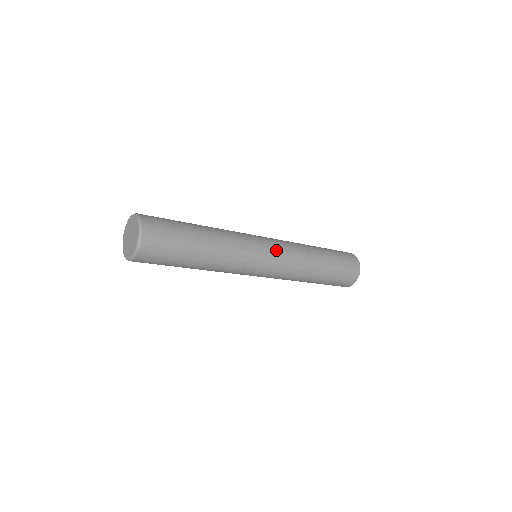
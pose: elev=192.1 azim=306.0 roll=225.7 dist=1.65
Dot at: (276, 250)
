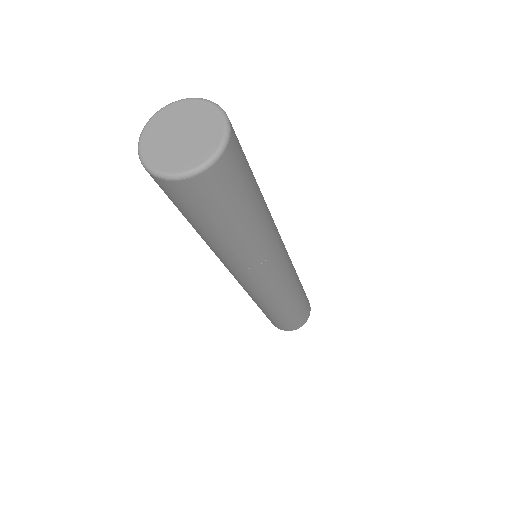
Dot at: (284, 275)
